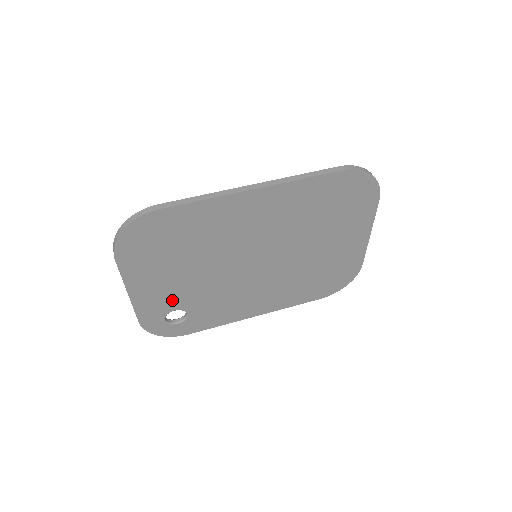
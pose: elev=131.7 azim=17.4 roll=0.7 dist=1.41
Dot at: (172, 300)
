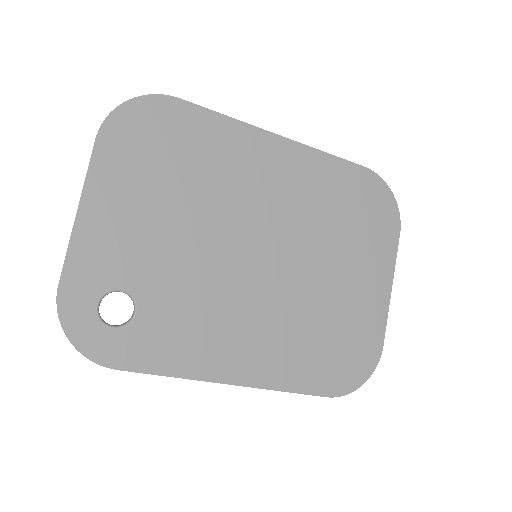
Dot at: (128, 263)
